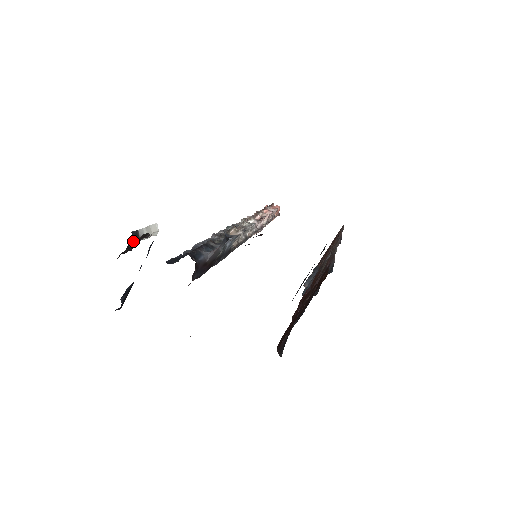
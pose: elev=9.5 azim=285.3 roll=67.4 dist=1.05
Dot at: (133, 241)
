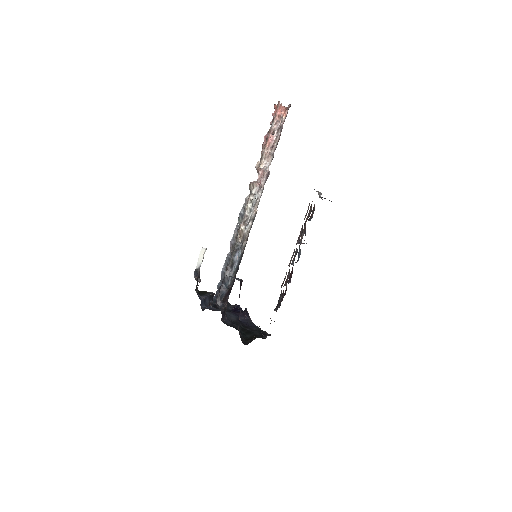
Dot at: (196, 285)
